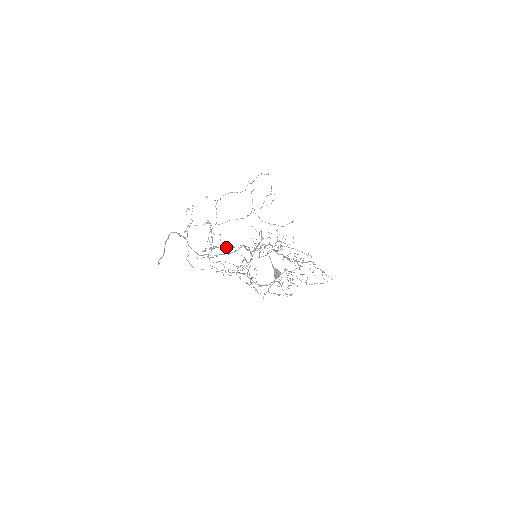
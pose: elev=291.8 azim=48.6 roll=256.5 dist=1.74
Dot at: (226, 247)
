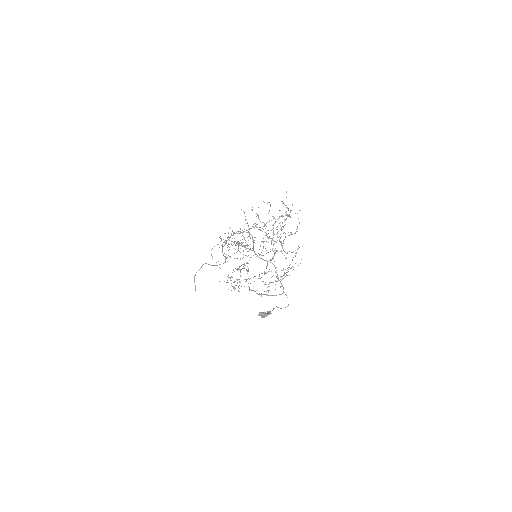
Dot at: occluded
